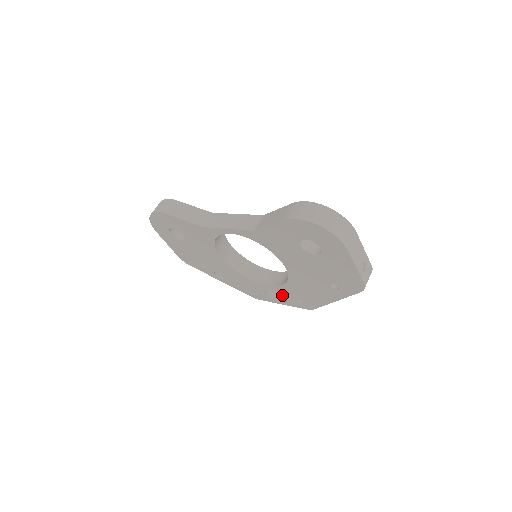
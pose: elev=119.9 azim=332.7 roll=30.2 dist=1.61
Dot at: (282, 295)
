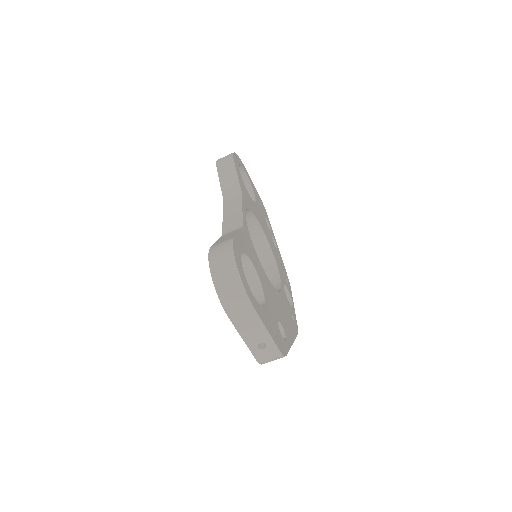
Dot at: occluded
